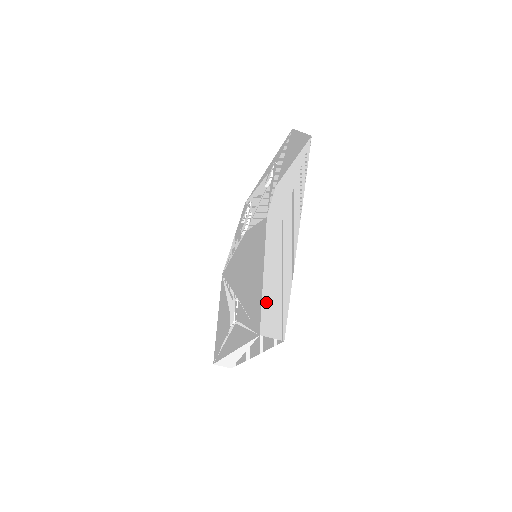
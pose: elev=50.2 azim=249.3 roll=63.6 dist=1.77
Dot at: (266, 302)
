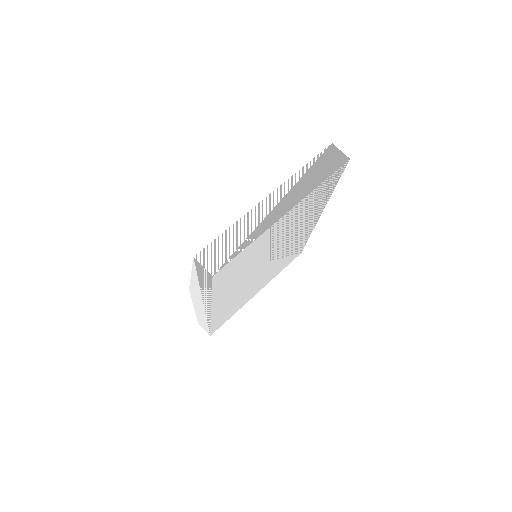
Dot at: (287, 230)
